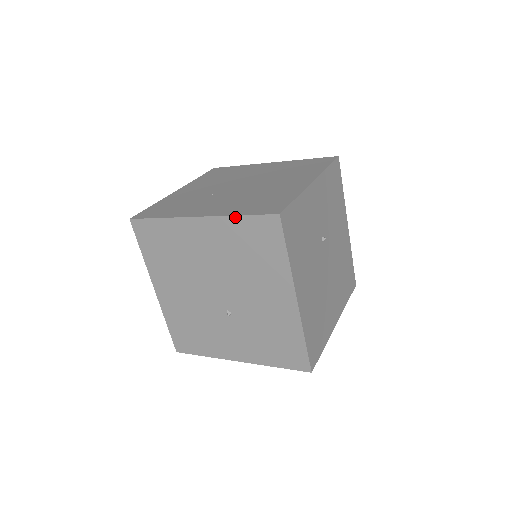
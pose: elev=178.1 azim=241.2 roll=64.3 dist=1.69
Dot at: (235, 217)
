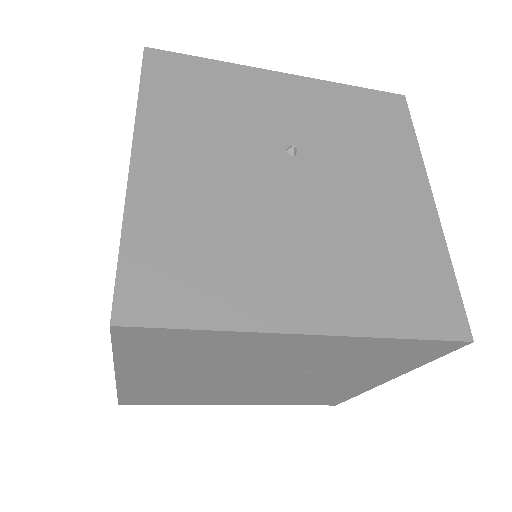
Dot at: occluded
